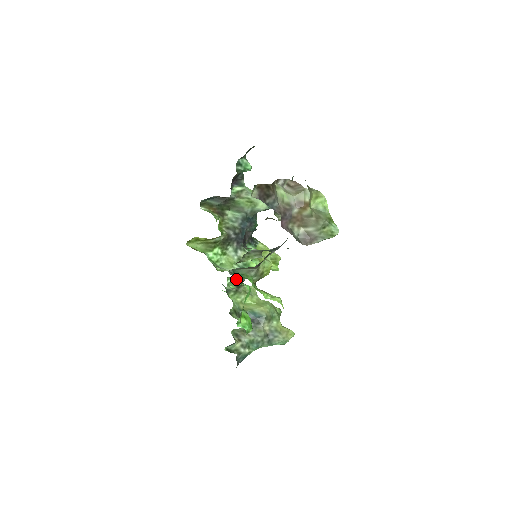
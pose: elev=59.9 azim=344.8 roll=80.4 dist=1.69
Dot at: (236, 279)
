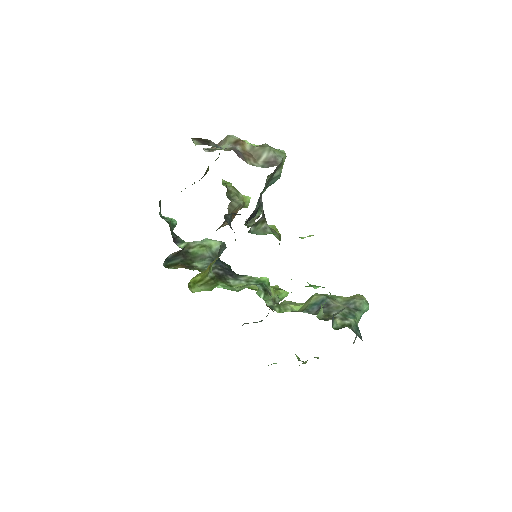
Dot at: occluded
